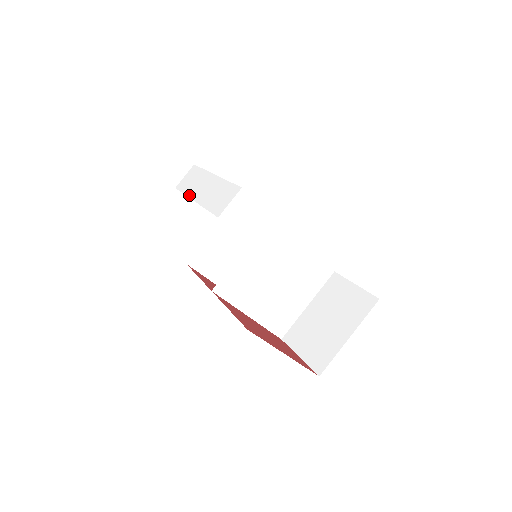
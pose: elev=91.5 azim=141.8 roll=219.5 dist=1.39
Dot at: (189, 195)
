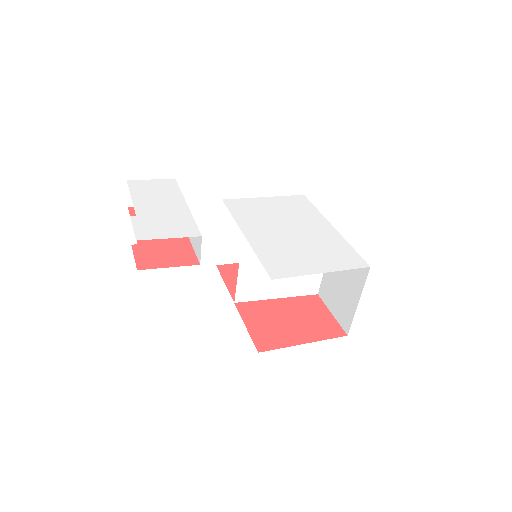
Dot at: occluded
